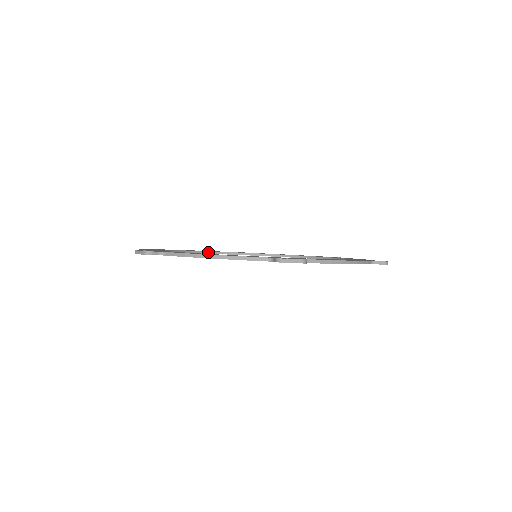
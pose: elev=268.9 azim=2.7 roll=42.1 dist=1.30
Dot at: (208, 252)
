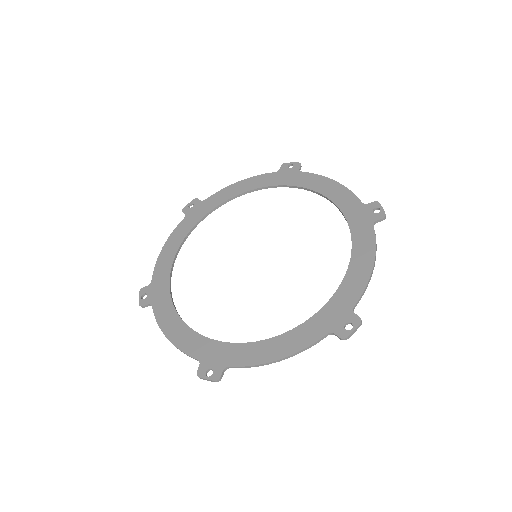
Dot at: (248, 192)
